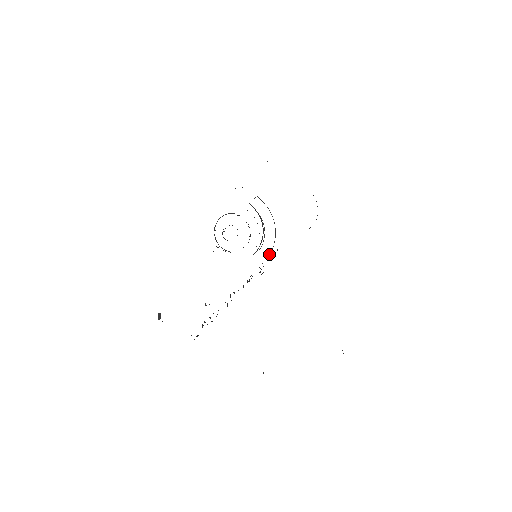
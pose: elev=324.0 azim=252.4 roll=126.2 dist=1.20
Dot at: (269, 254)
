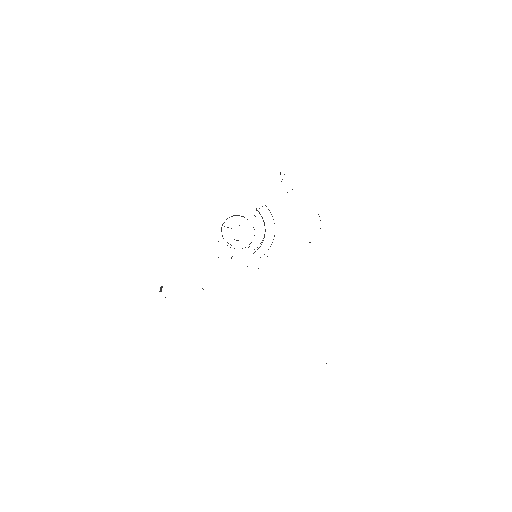
Dot at: occluded
